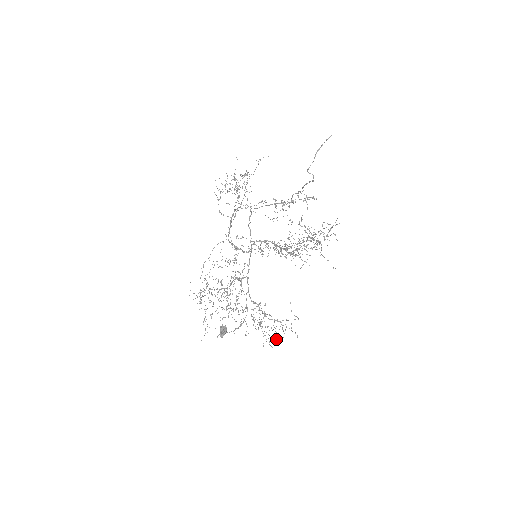
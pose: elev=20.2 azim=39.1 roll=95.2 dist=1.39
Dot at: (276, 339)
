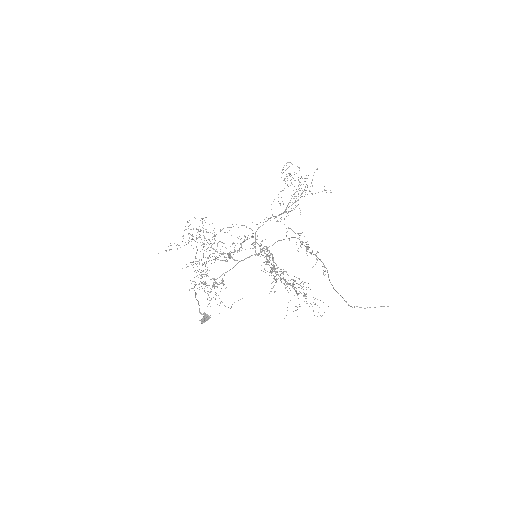
Dot at: occluded
